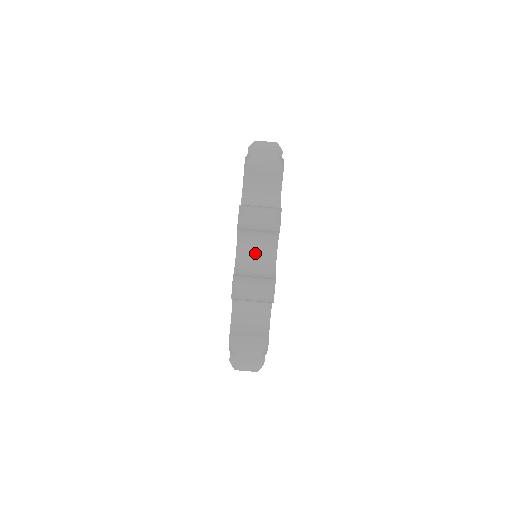
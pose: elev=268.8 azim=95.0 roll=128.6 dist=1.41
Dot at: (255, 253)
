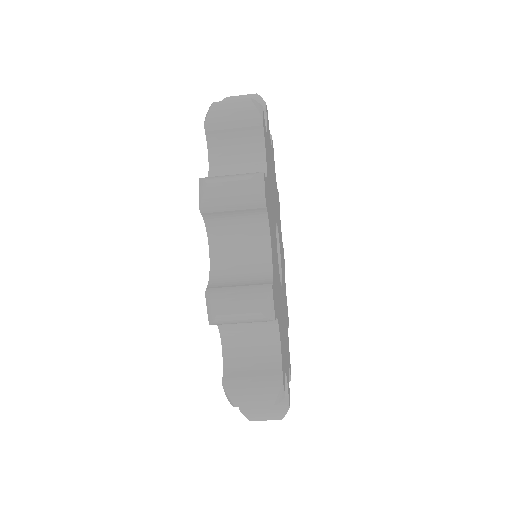
Dot at: (247, 332)
